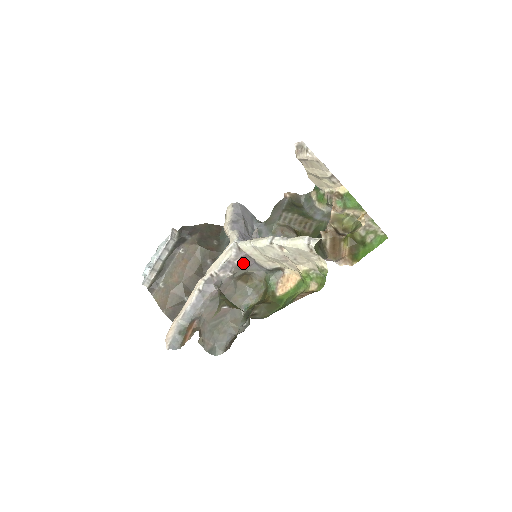
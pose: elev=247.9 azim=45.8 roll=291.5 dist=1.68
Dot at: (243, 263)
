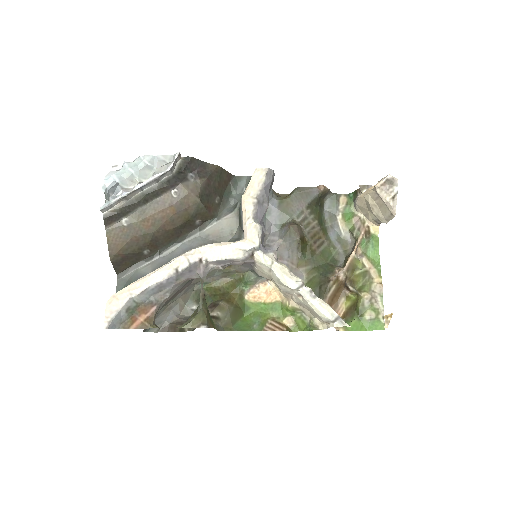
Dot at: (242, 264)
